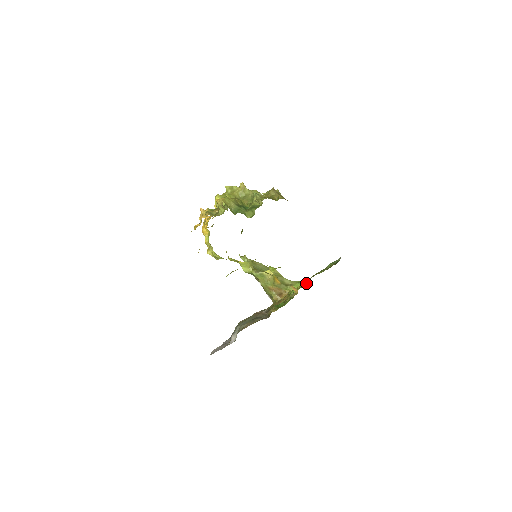
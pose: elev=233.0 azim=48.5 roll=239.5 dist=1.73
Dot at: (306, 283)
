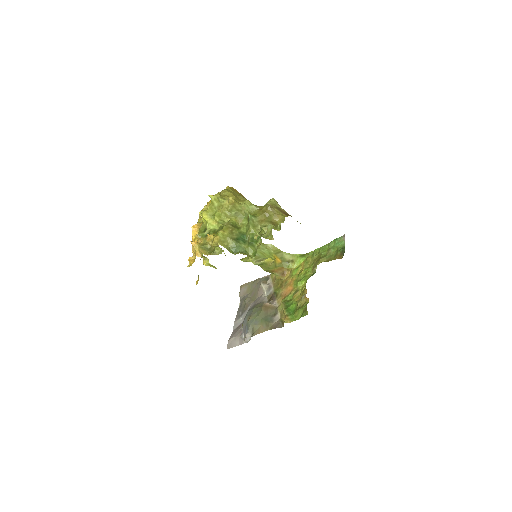
Dot at: (311, 269)
